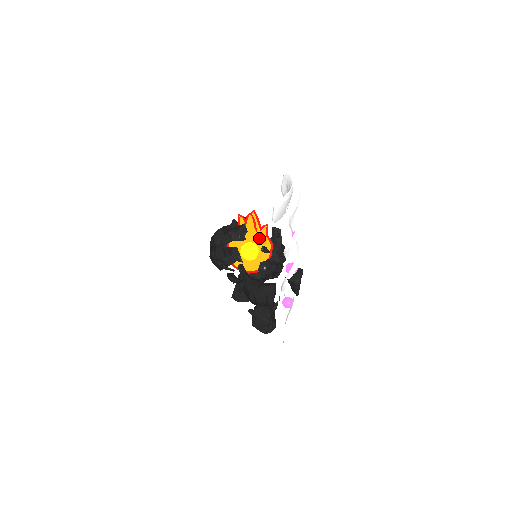
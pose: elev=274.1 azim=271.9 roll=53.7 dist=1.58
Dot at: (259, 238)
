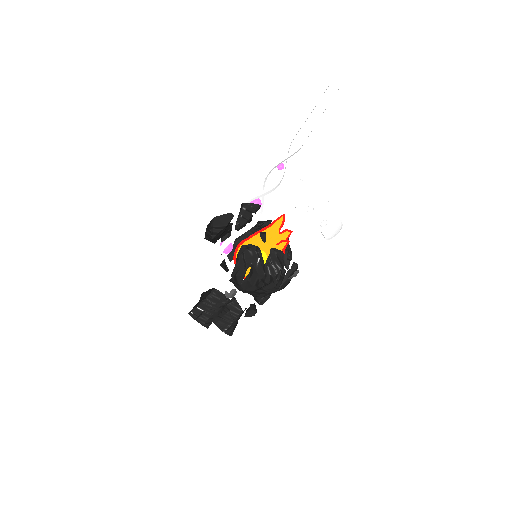
Dot at: occluded
